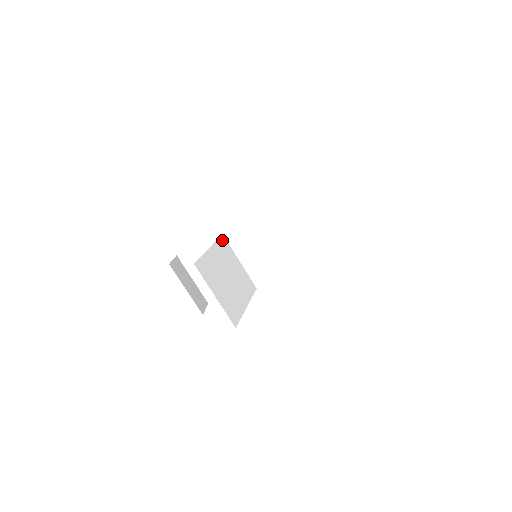
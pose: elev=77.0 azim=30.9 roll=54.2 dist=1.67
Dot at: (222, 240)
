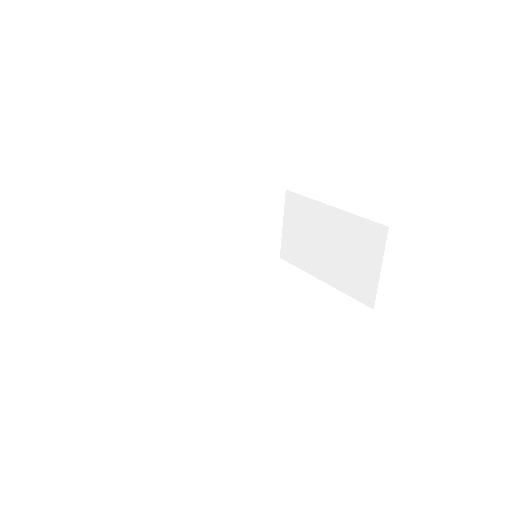
Dot at: occluded
